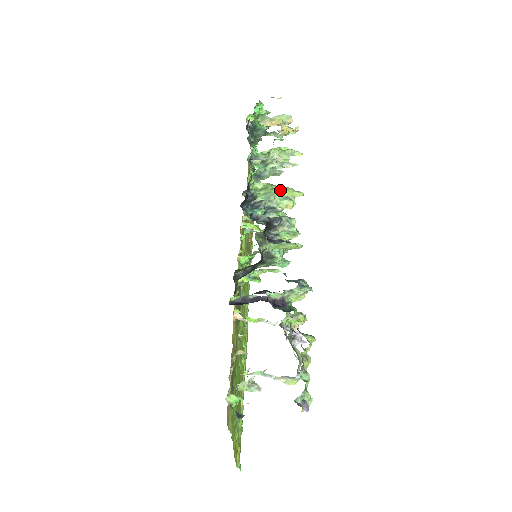
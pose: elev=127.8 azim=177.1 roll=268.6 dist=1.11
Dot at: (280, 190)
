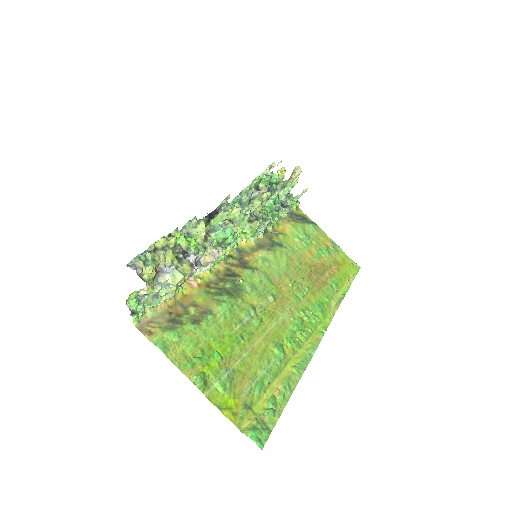
Dot at: occluded
